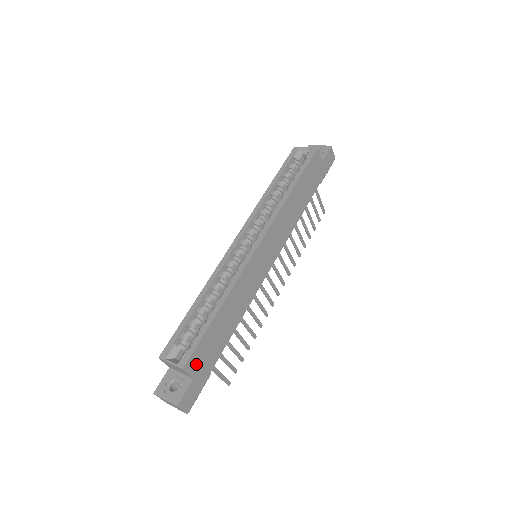
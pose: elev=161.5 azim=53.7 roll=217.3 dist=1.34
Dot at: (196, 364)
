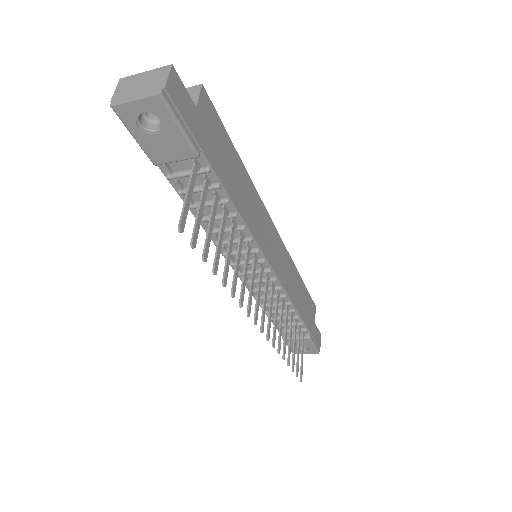
Dot at: (206, 115)
